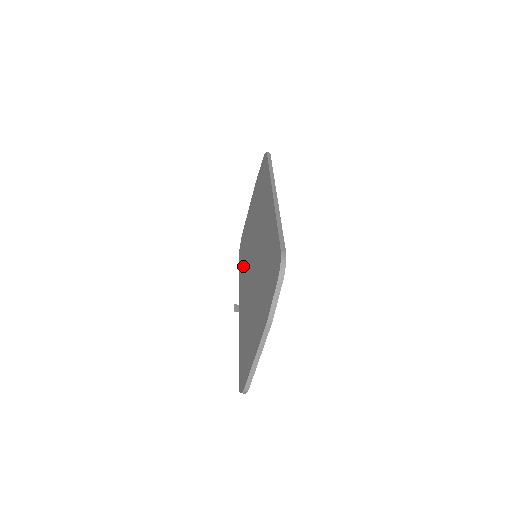
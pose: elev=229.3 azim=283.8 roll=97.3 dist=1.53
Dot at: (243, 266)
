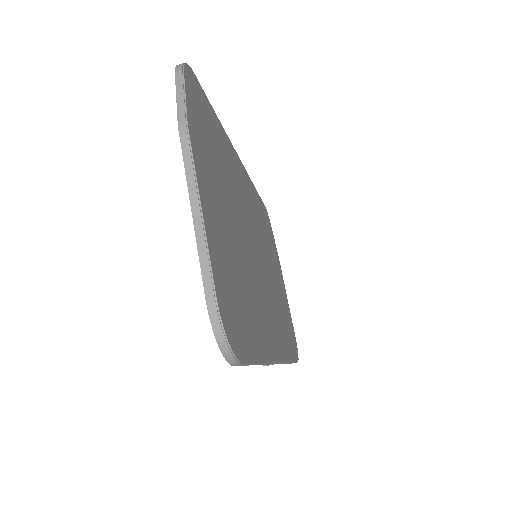
Dot at: occluded
